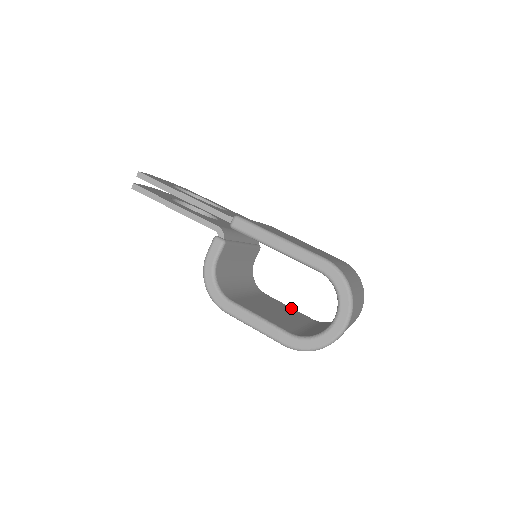
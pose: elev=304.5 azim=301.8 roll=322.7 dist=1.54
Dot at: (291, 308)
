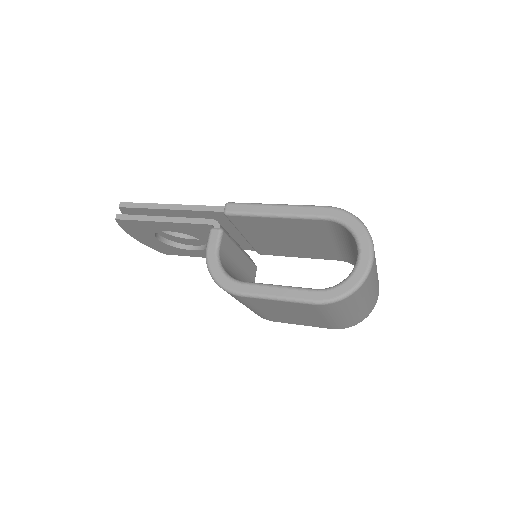
Dot at: occluded
